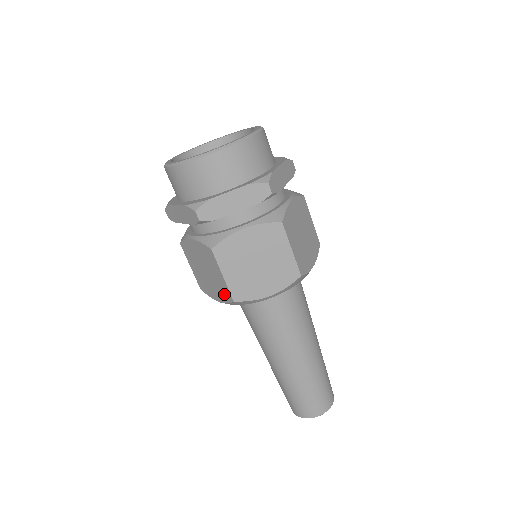
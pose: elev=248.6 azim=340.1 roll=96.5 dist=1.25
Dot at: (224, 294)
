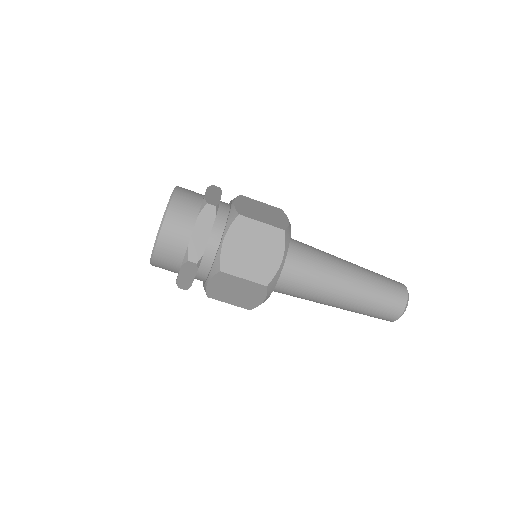
Dot at: (258, 290)
